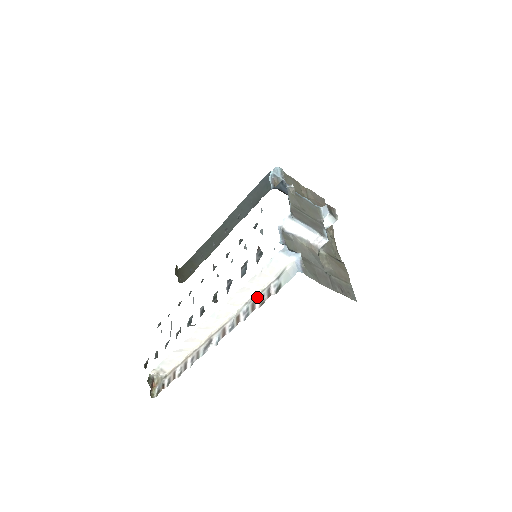
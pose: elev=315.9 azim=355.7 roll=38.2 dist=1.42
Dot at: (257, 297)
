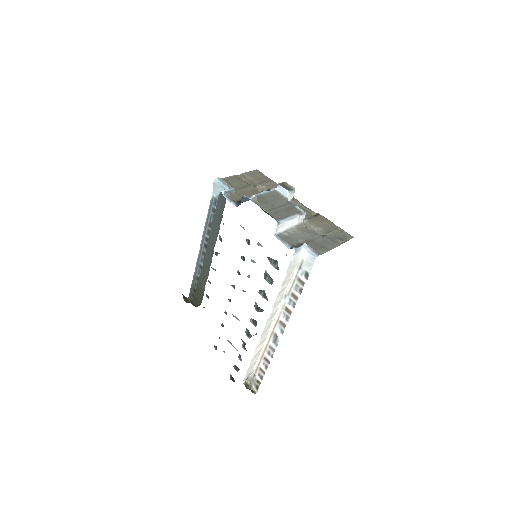
Dot at: (292, 289)
